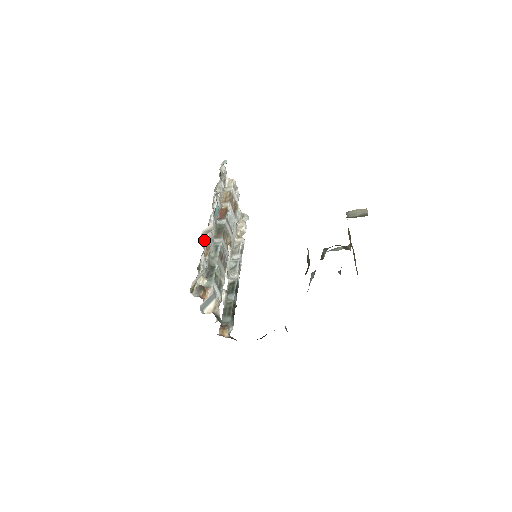
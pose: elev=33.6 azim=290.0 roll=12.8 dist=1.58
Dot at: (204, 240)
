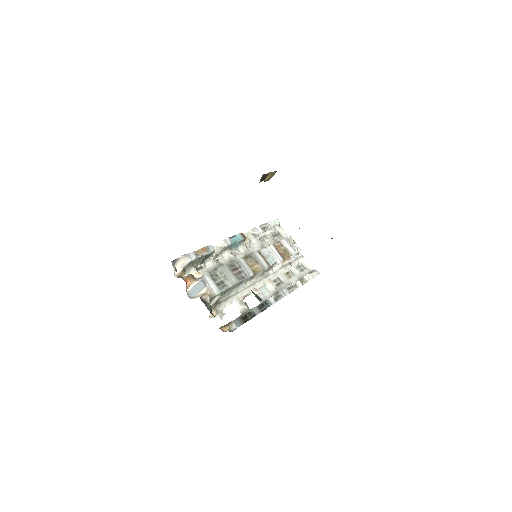
Dot at: (220, 257)
